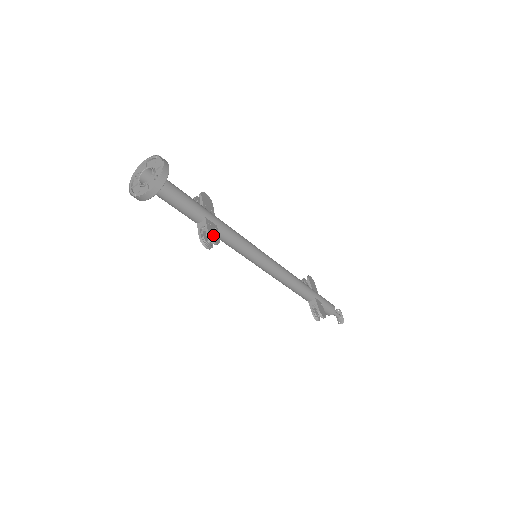
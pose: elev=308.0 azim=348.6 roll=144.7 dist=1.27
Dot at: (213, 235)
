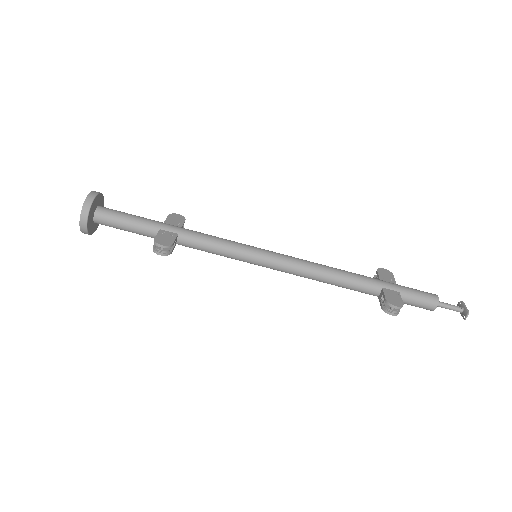
Dot at: (163, 240)
